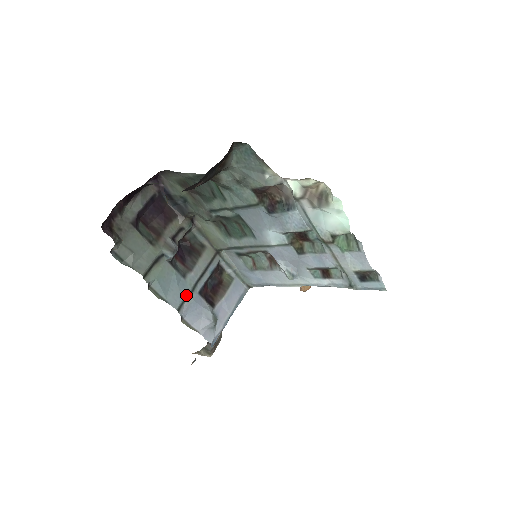
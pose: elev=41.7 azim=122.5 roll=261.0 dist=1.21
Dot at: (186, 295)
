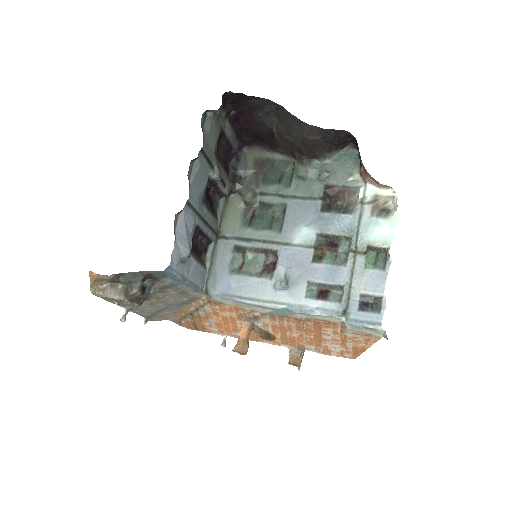
Dot at: (196, 208)
